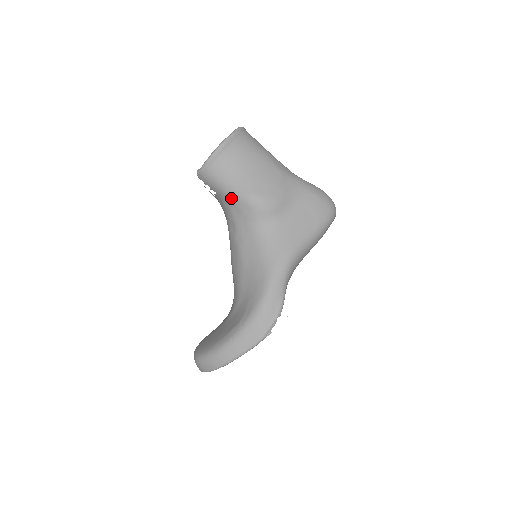
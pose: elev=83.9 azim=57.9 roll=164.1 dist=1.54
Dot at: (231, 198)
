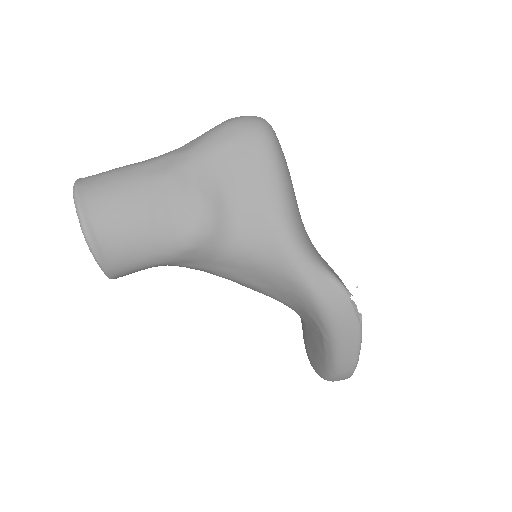
Dot at: (168, 262)
